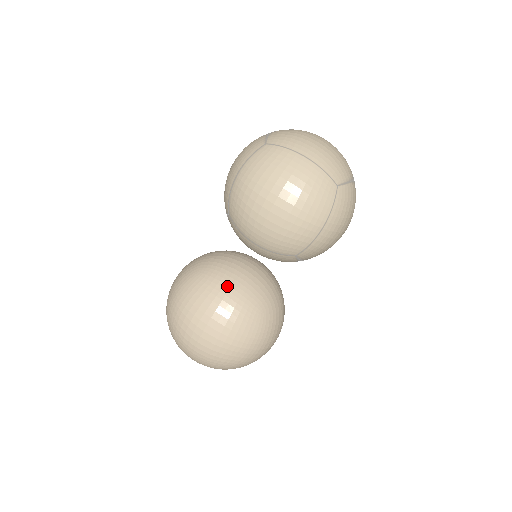
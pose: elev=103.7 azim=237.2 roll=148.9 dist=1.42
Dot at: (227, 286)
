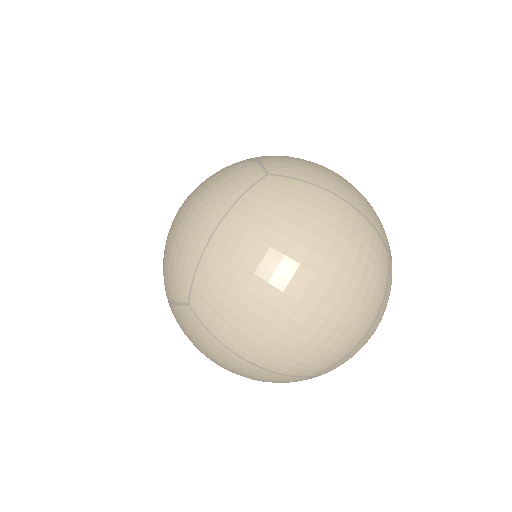
Dot at: occluded
